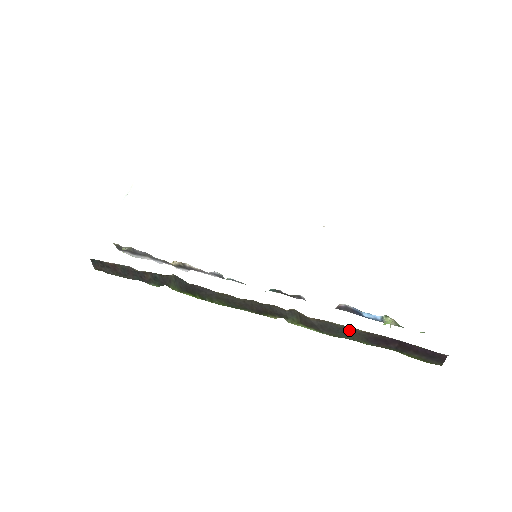
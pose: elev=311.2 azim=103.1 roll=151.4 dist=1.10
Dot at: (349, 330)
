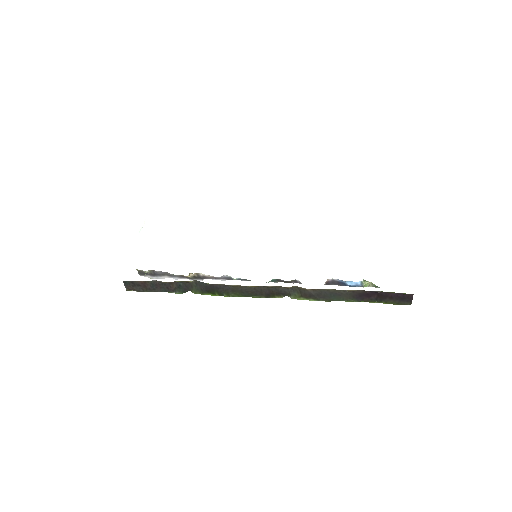
Dot at: (339, 292)
